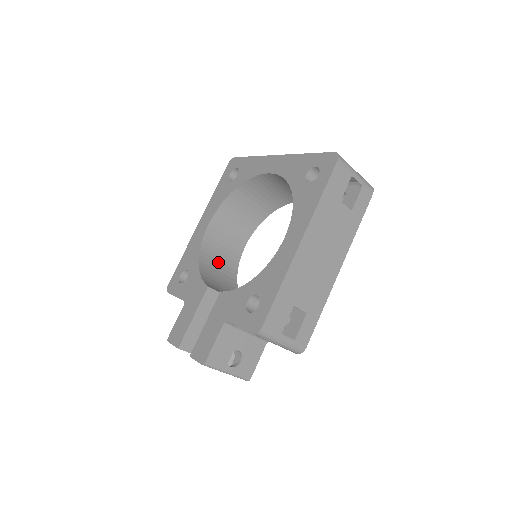
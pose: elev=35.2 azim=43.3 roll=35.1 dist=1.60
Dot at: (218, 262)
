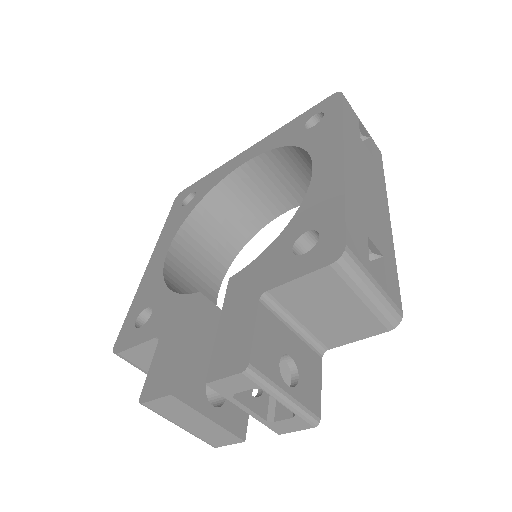
Dot at: occluded
